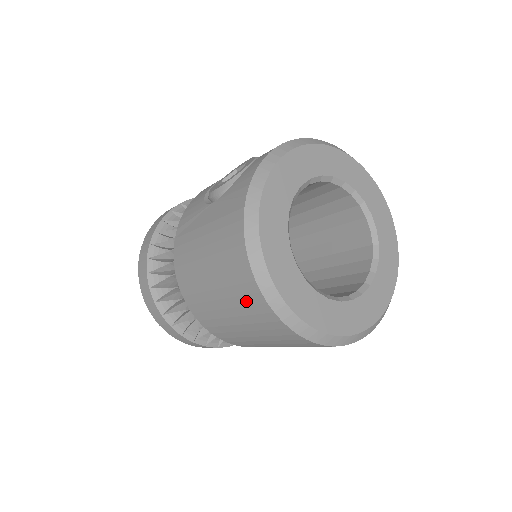
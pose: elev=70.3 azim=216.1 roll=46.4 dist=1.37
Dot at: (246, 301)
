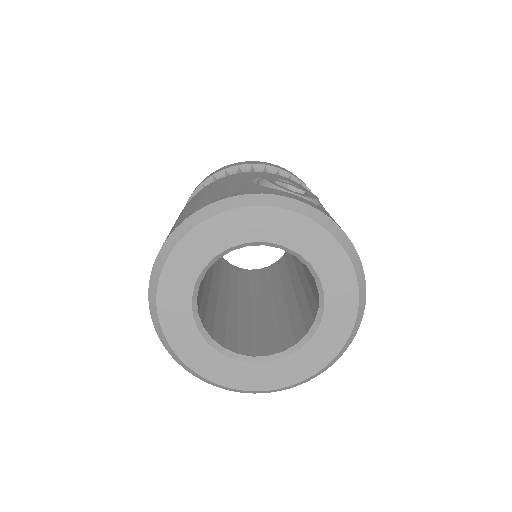
Dot at: occluded
